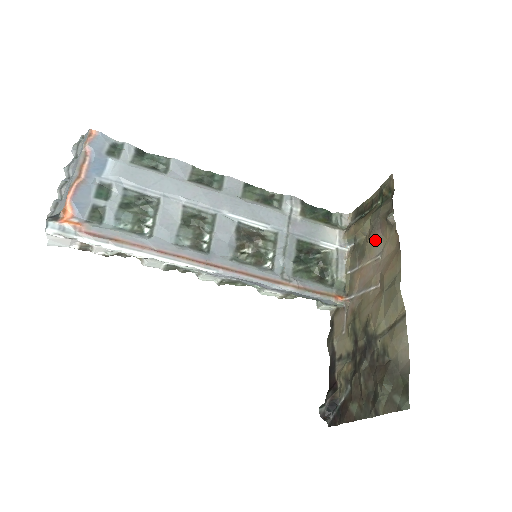
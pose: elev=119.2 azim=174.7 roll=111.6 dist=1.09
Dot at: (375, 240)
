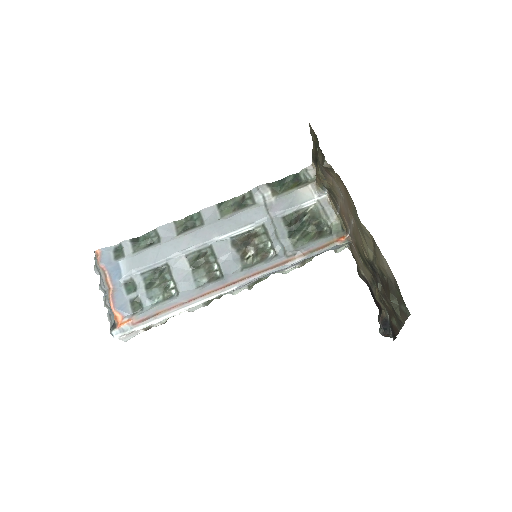
Dot at: (332, 183)
